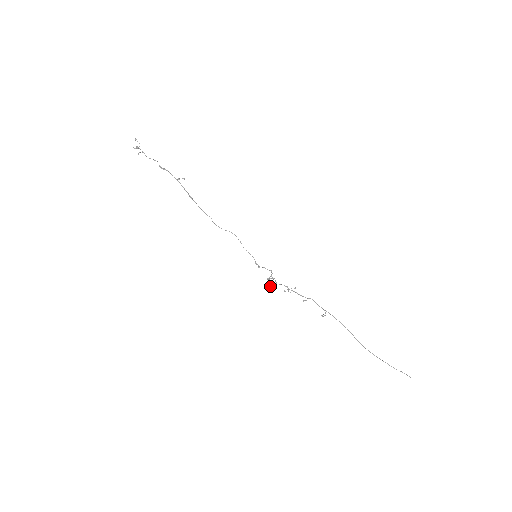
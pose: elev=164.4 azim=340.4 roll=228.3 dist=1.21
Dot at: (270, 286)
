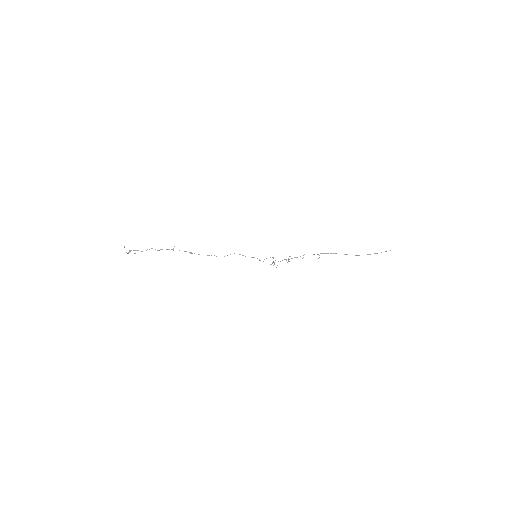
Dot at: occluded
